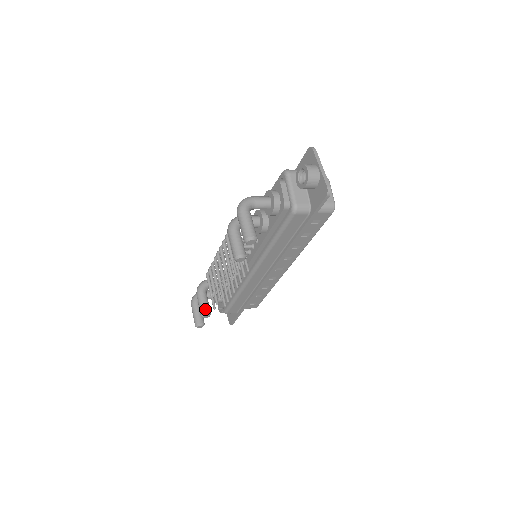
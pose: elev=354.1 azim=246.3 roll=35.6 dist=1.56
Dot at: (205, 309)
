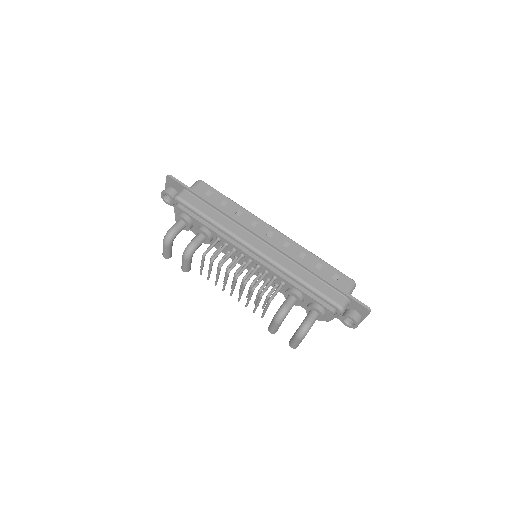
Dot at: (189, 269)
